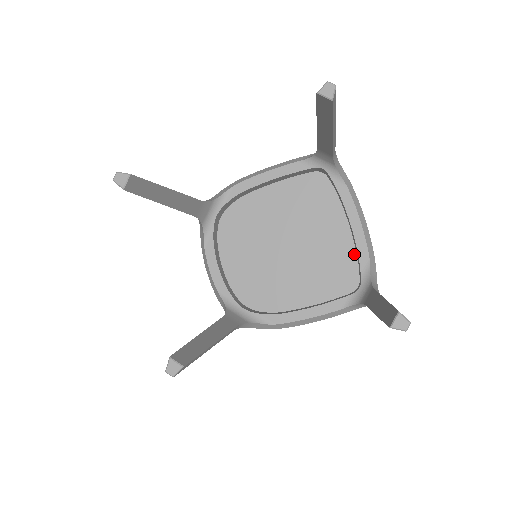
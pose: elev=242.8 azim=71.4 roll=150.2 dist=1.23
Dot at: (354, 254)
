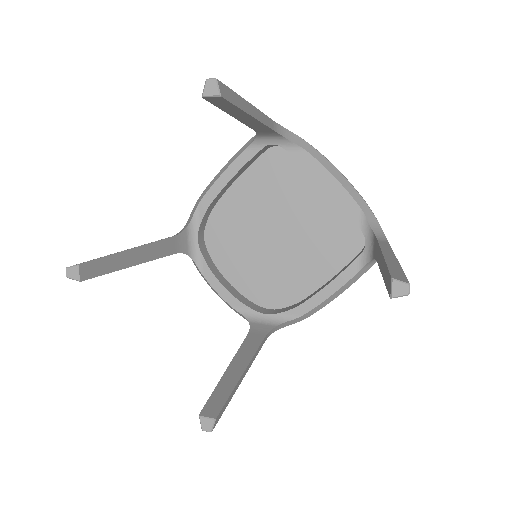
Dot at: (346, 211)
